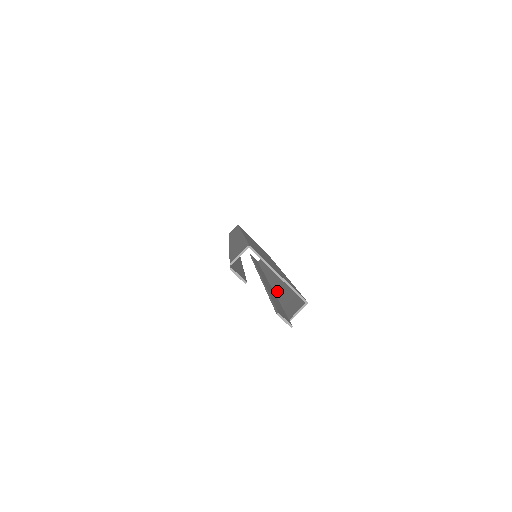
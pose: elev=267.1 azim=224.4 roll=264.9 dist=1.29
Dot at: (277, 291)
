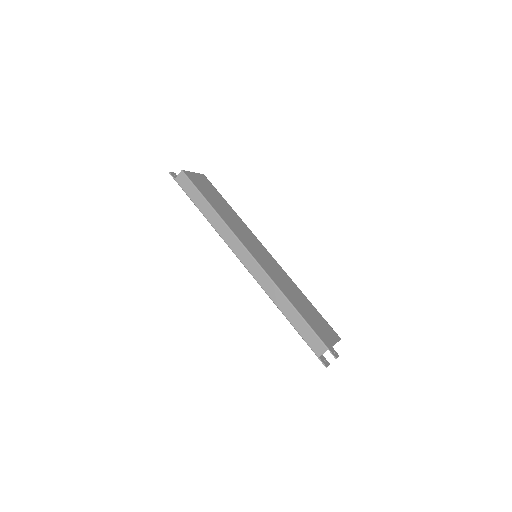
Dot at: occluded
